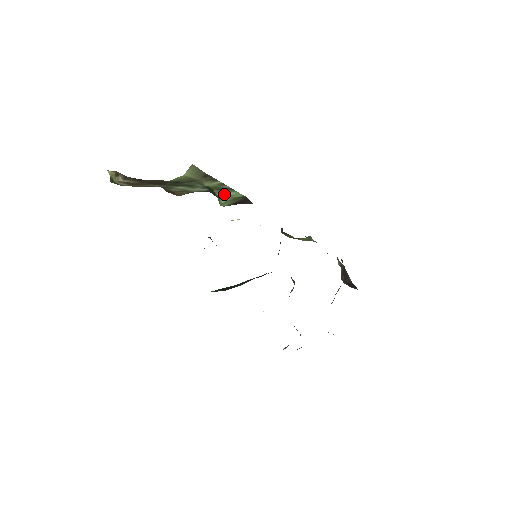
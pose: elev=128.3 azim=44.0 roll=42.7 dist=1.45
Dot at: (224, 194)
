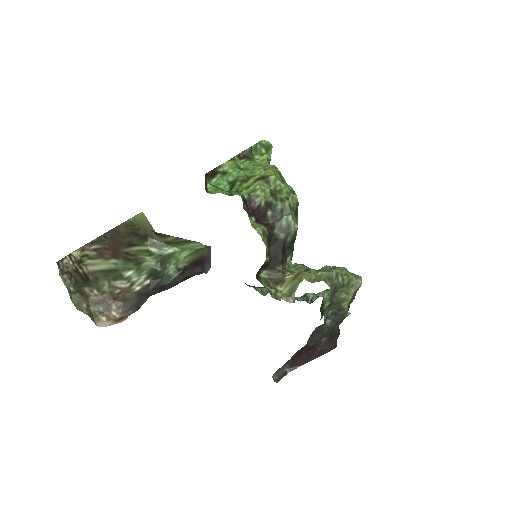
Dot at: (184, 246)
